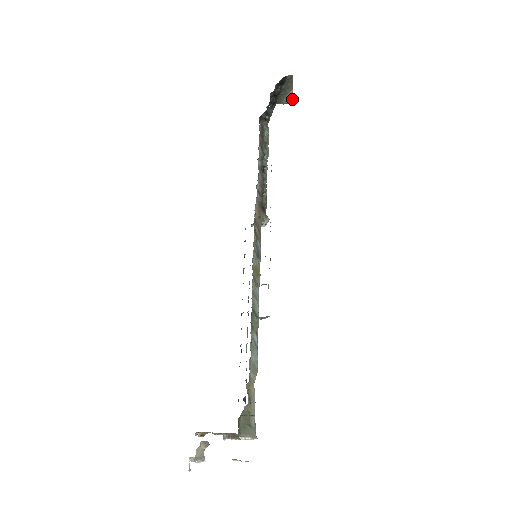
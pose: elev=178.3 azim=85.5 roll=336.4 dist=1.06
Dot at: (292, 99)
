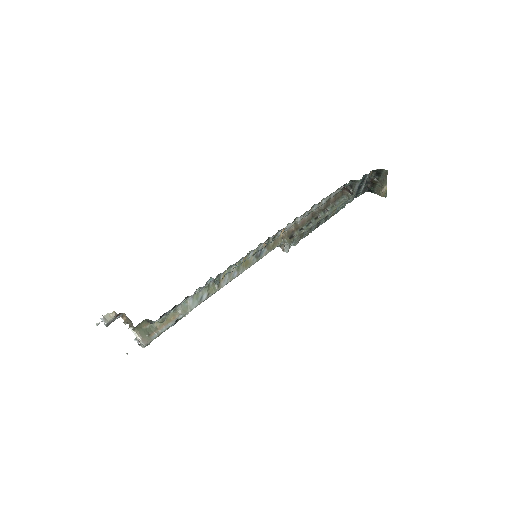
Dot at: (386, 194)
